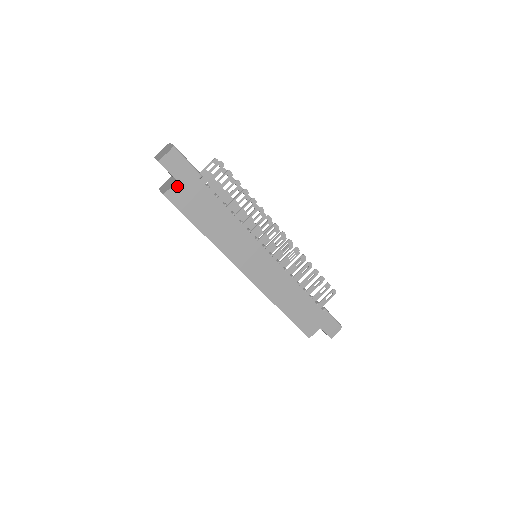
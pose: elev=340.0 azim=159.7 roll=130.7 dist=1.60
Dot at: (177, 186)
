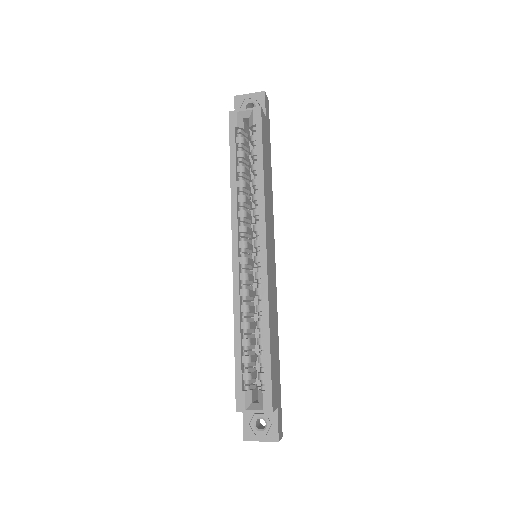
Dot at: (265, 118)
